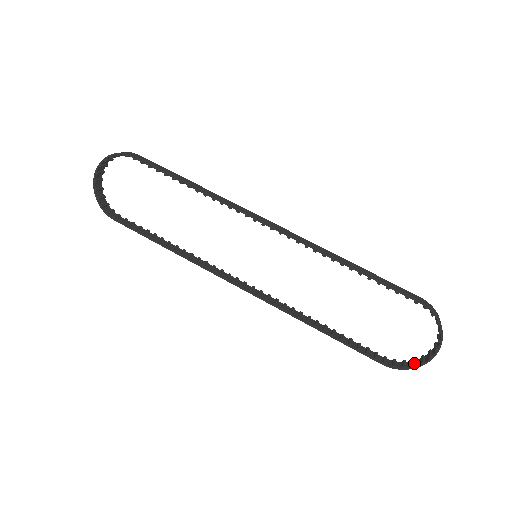
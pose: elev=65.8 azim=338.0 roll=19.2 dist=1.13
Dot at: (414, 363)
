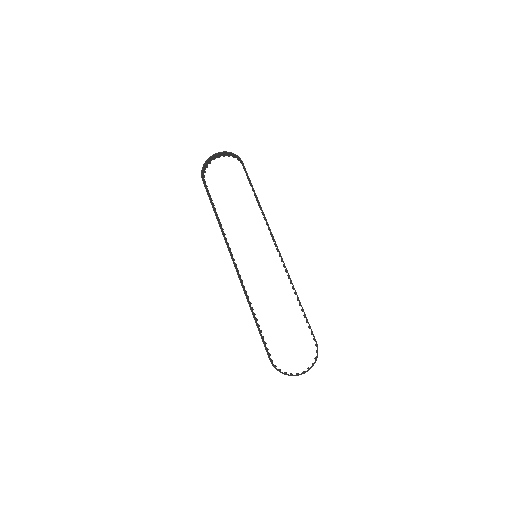
Dot at: (286, 372)
